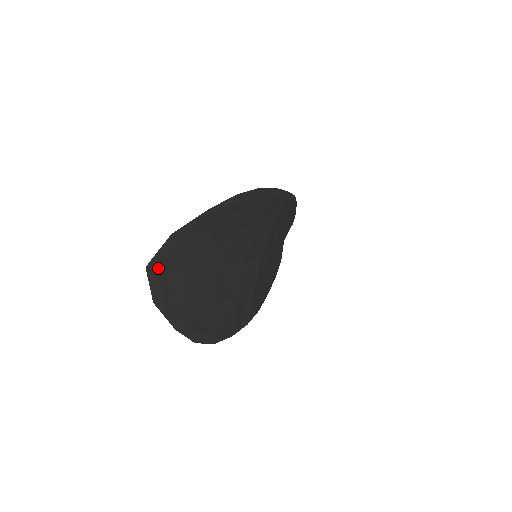
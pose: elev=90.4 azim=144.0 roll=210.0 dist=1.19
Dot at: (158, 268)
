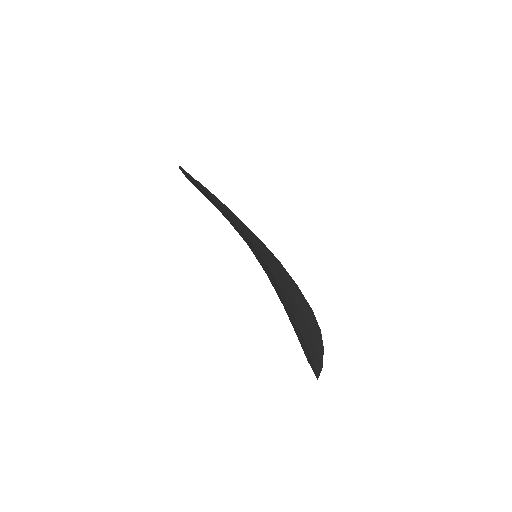
Dot at: (315, 370)
